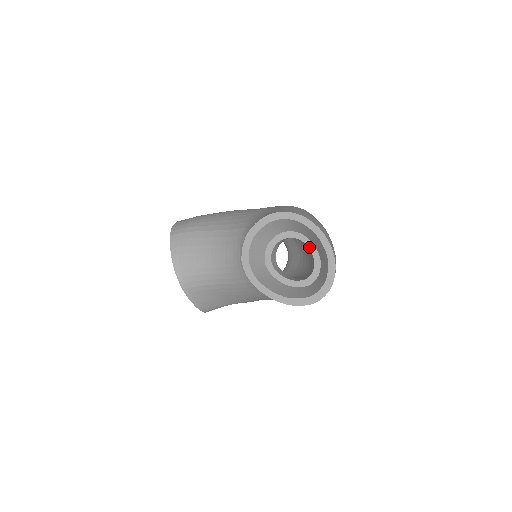
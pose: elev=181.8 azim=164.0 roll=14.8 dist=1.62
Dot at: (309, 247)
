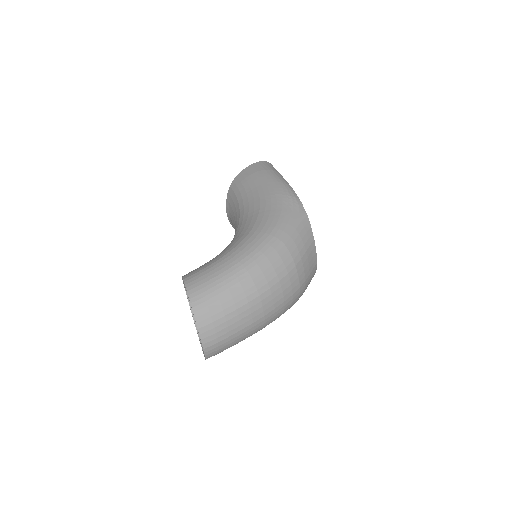
Dot at: occluded
